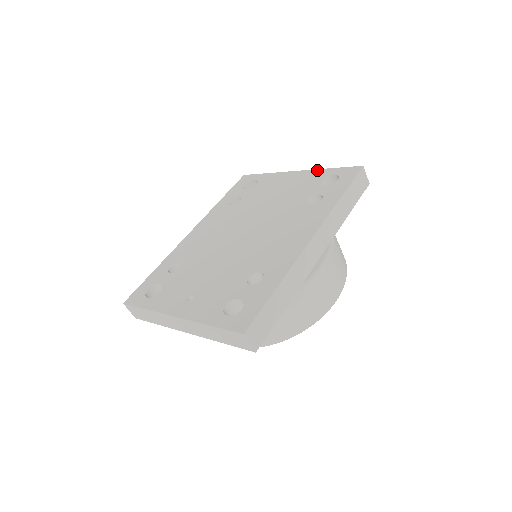
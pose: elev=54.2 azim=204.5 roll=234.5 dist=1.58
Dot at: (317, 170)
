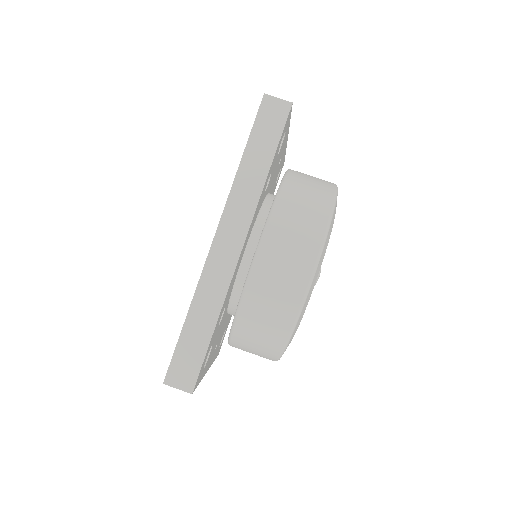
Dot at: occluded
